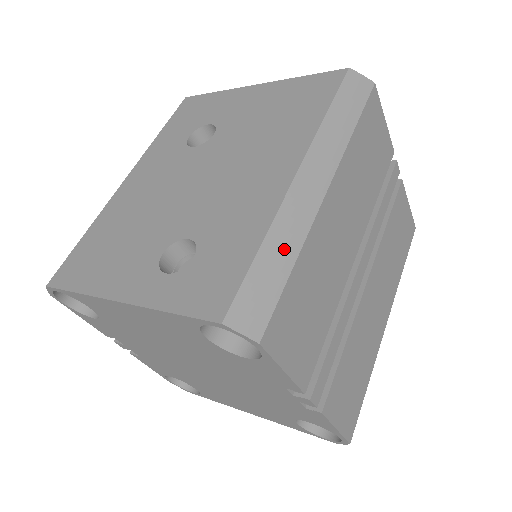
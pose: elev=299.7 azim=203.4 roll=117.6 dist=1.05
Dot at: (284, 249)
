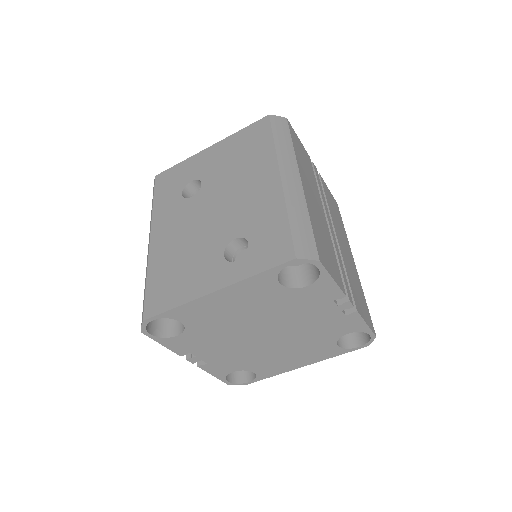
Dot at: (300, 214)
